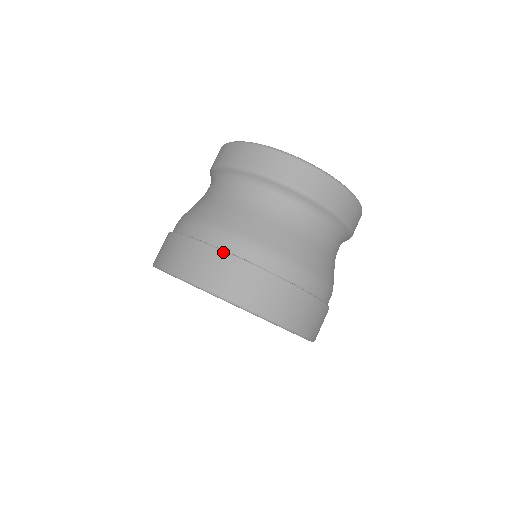
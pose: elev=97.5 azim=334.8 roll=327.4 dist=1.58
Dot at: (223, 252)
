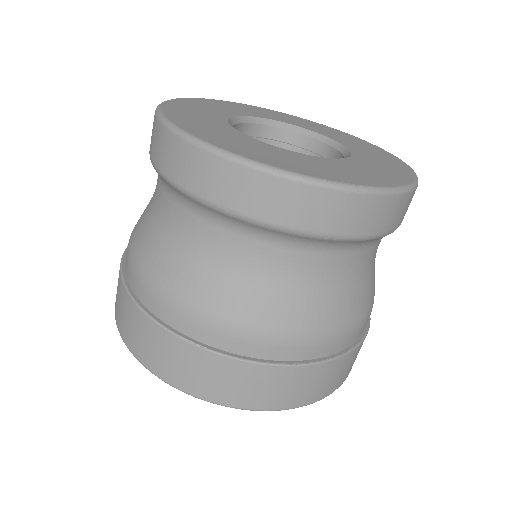
Dot at: (207, 352)
